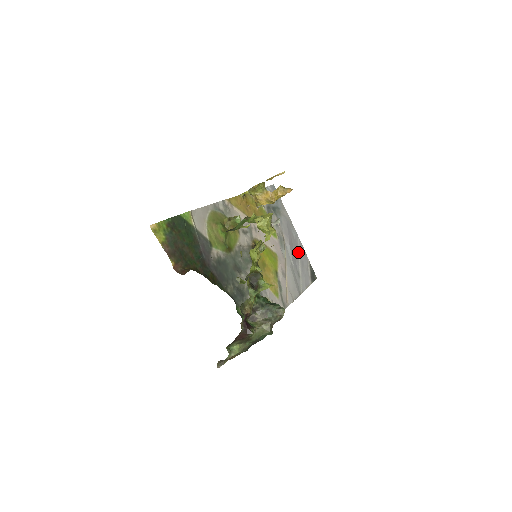
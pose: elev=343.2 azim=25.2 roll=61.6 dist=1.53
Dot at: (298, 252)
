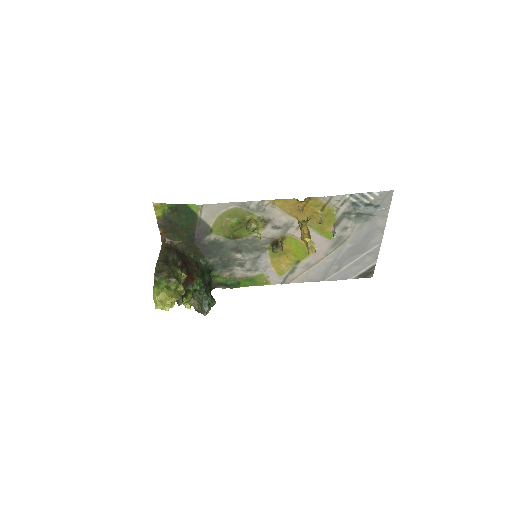
Dot at: (362, 254)
